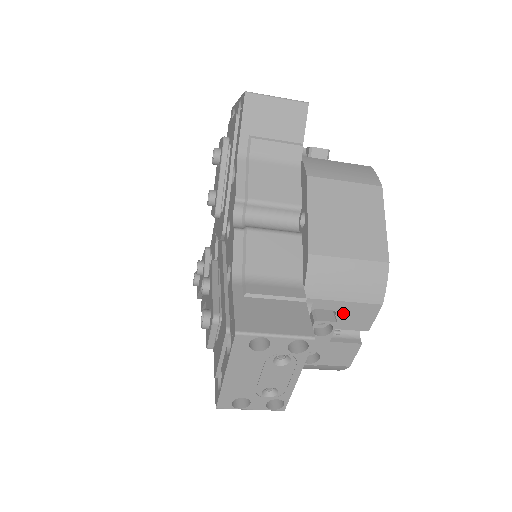
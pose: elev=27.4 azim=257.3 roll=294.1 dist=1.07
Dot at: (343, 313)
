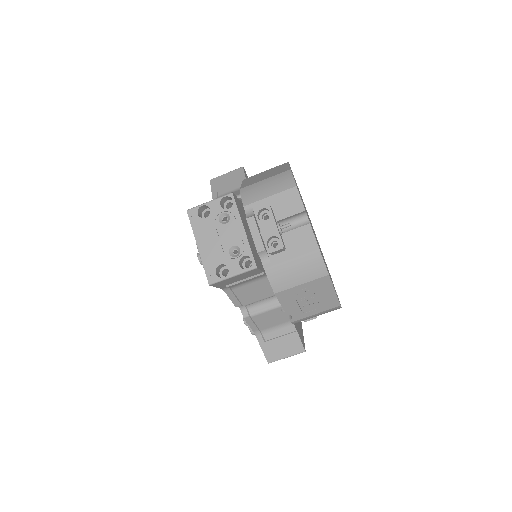
Dot at: (277, 205)
